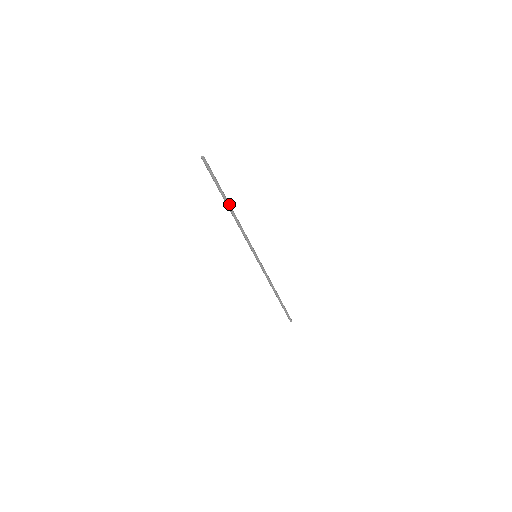
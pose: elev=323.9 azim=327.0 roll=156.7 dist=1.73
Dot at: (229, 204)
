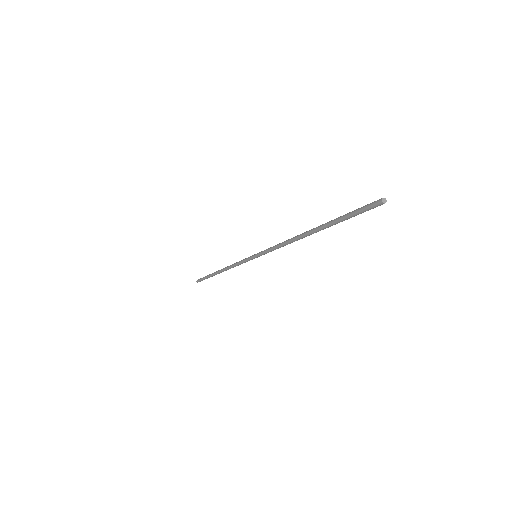
Dot at: (316, 232)
